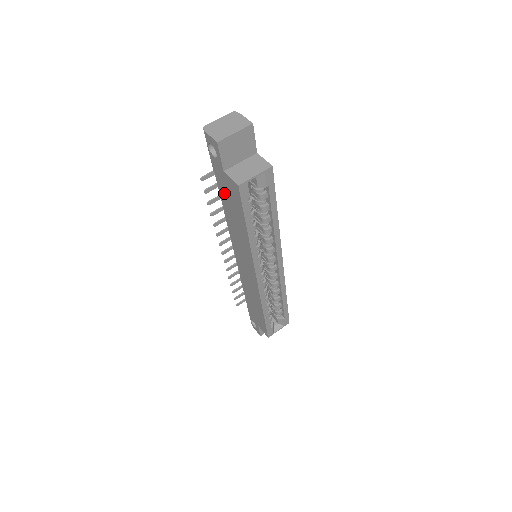
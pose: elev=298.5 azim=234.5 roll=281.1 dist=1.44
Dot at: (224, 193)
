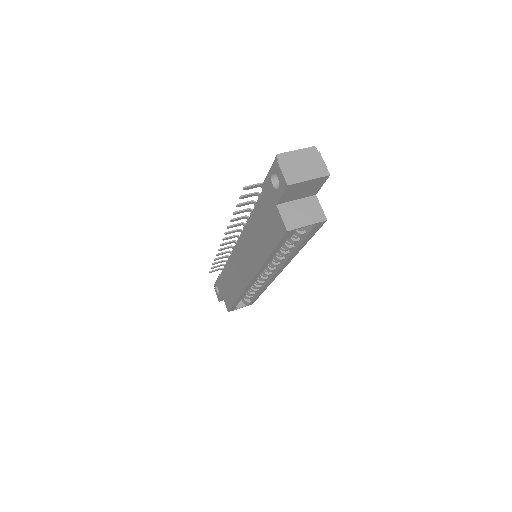
Dot at: (262, 212)
